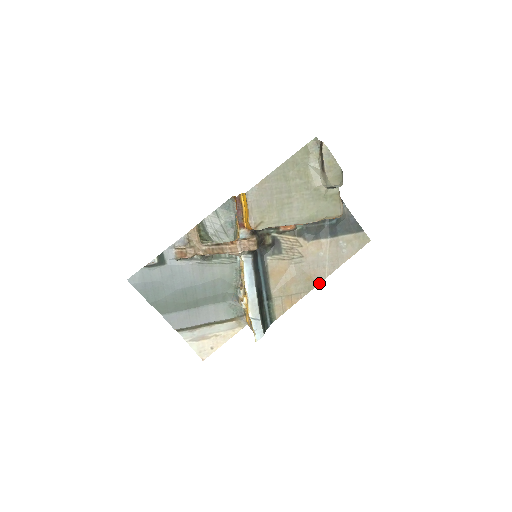
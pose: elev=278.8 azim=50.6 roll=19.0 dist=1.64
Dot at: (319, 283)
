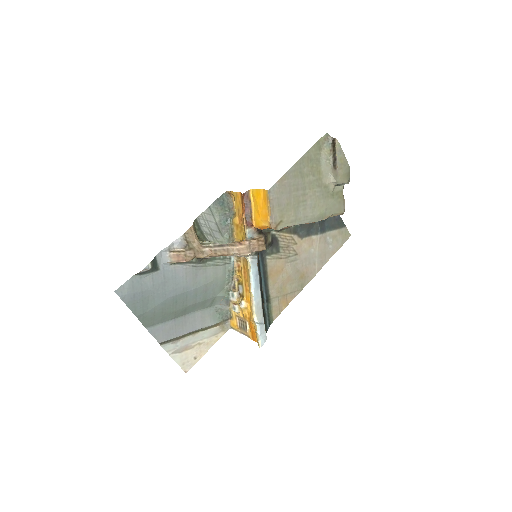
Dot at: (310, 280)
